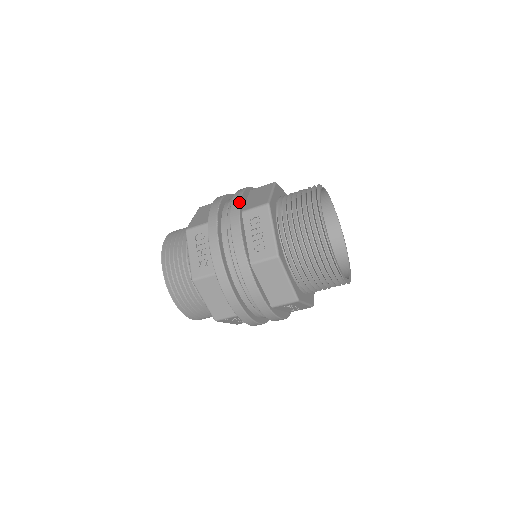
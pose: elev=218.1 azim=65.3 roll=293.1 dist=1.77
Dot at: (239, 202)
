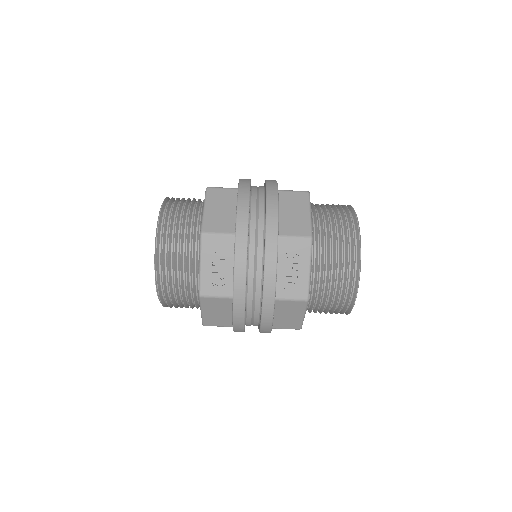
Dot at: (277, 223)
